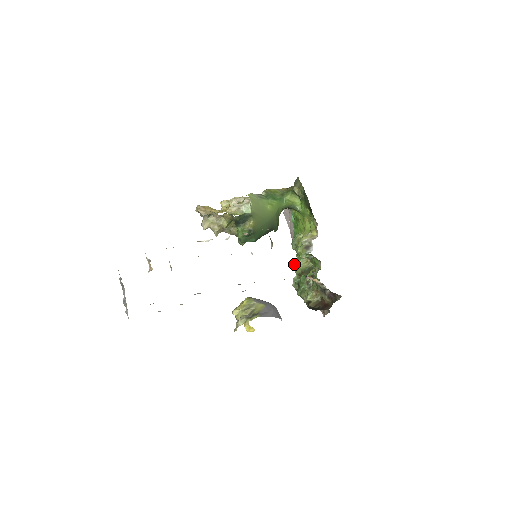
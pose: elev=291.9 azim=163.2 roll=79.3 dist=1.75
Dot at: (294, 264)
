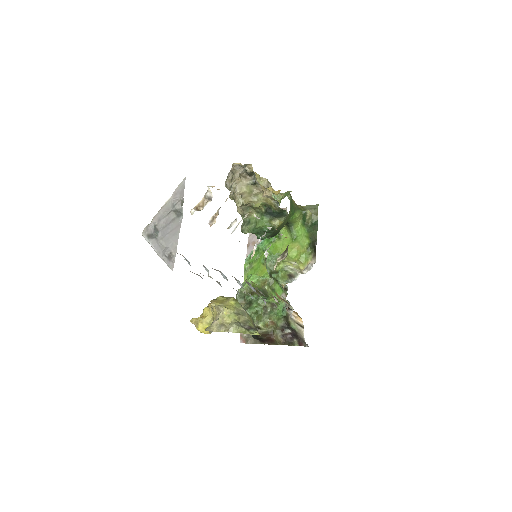
Dot at: (252, 277)
